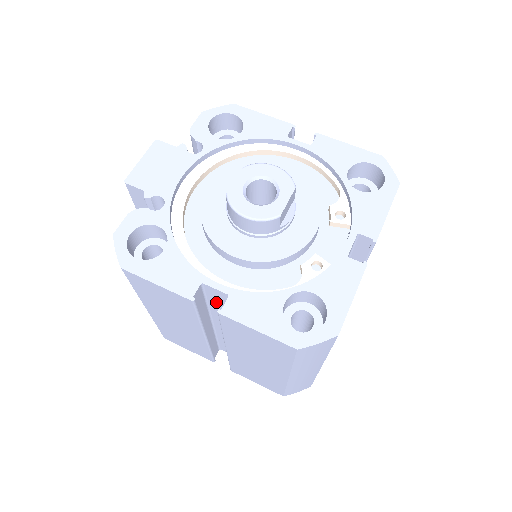
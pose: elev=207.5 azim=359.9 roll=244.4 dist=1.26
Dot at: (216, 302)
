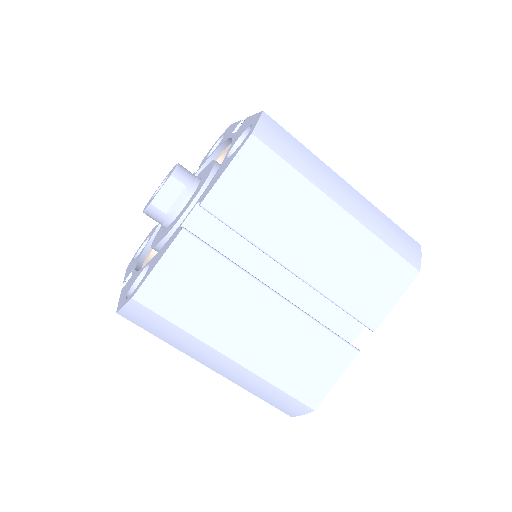
Dot at: occluded
